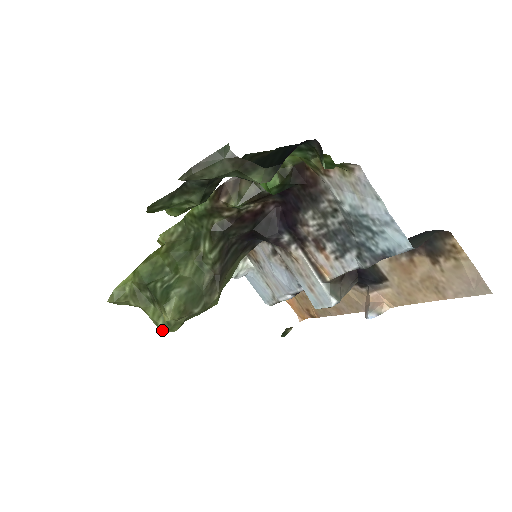
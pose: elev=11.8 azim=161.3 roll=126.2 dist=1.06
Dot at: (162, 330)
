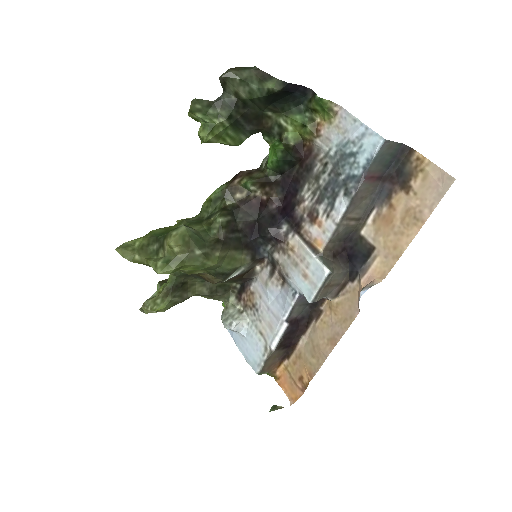
Dot at: (160, 269)
